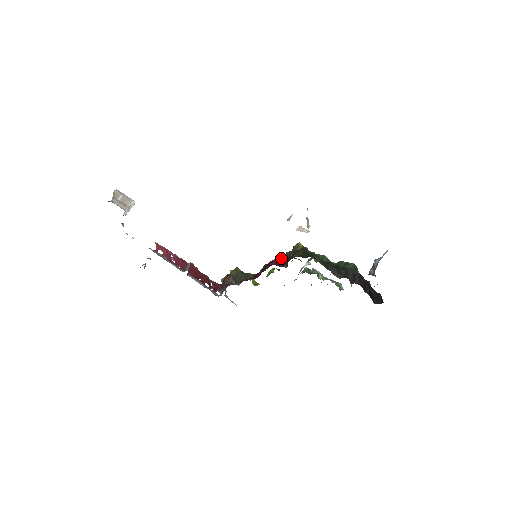
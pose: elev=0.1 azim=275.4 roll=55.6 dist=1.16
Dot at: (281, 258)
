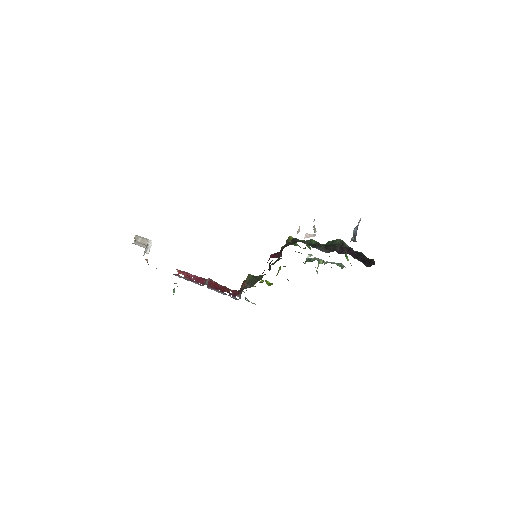
Dot at: (277, 252)
